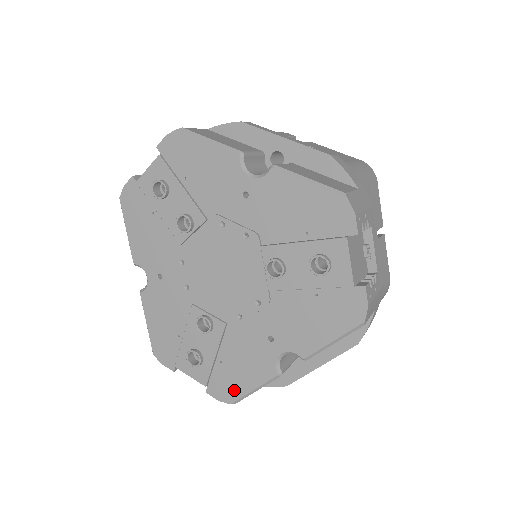
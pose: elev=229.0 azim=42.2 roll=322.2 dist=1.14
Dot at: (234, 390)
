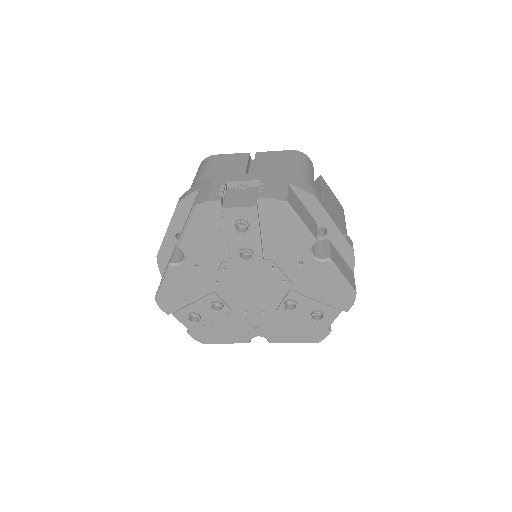
Dot at: (211, 339)
